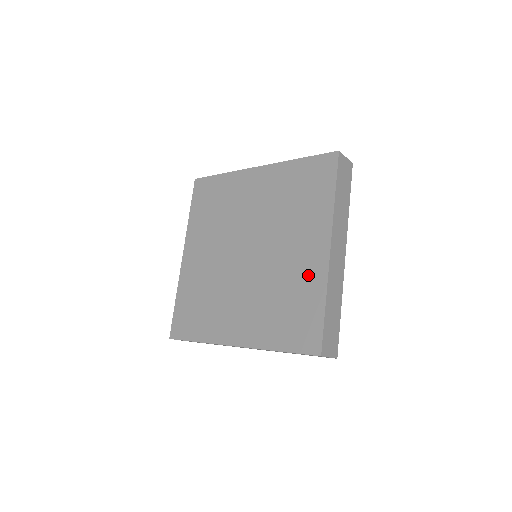
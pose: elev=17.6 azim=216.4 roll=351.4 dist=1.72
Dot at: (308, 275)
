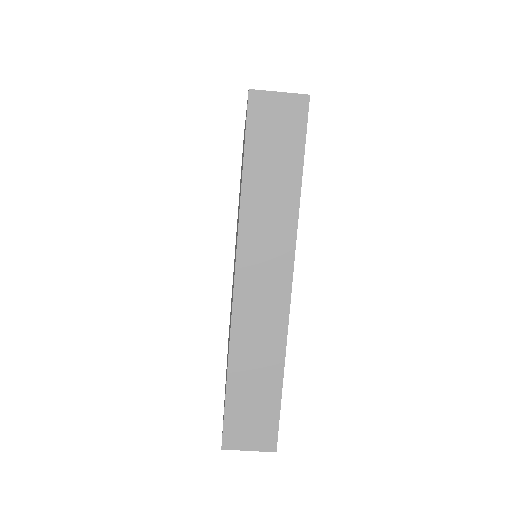
Dot at: occluded
